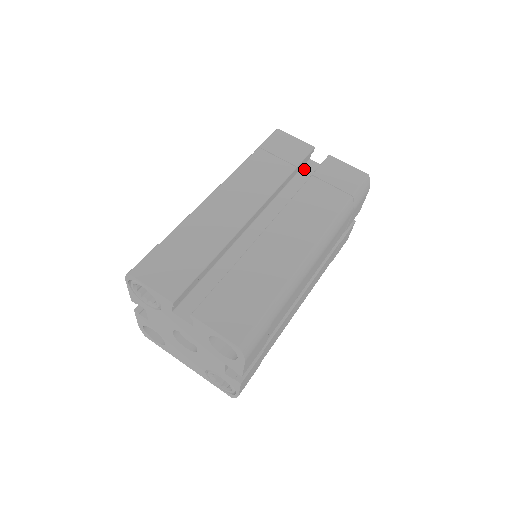
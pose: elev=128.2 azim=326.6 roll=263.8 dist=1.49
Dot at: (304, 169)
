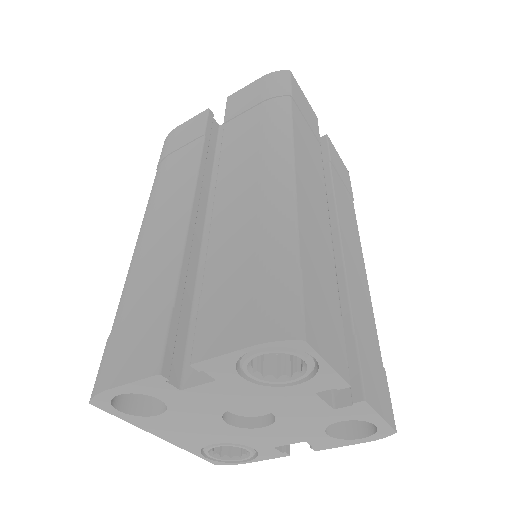
Dot at: occluded
